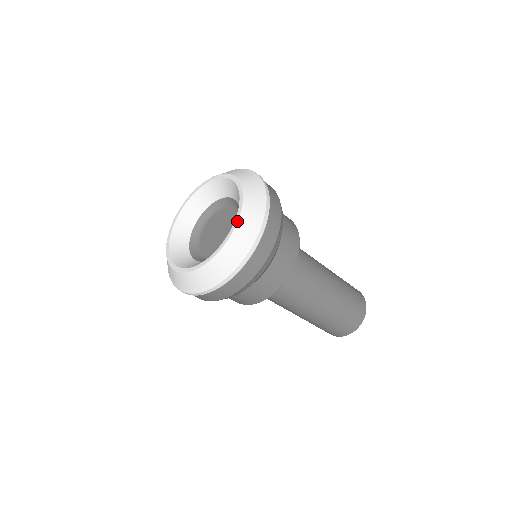
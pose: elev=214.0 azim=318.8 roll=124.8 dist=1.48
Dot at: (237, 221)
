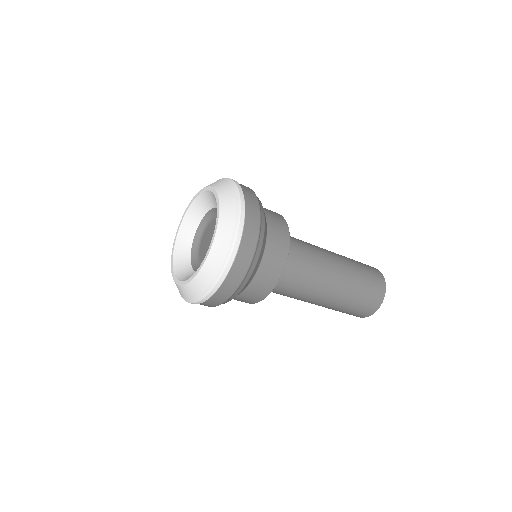
Dot at: (218, 199)
